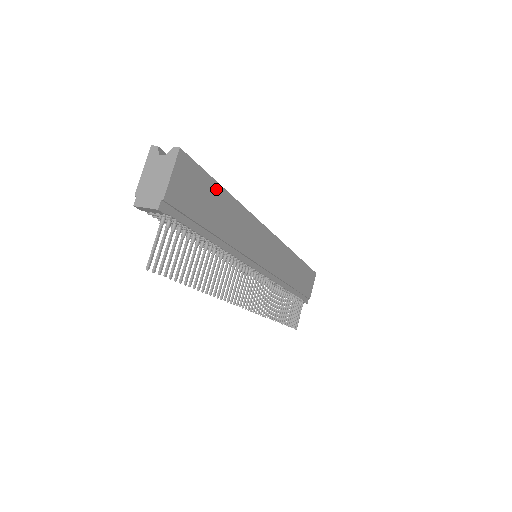
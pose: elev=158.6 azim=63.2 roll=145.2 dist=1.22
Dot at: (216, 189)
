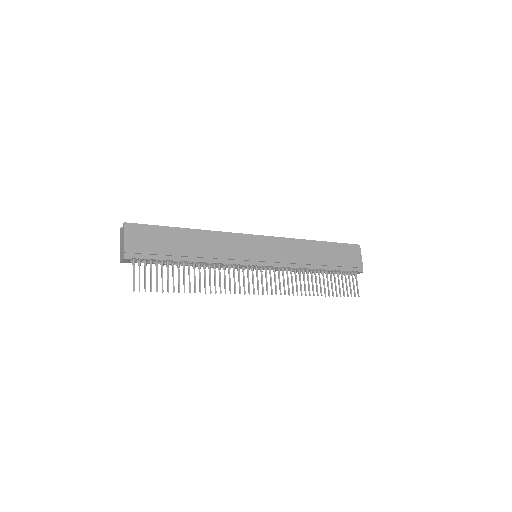
Dot at: (171, 231)
